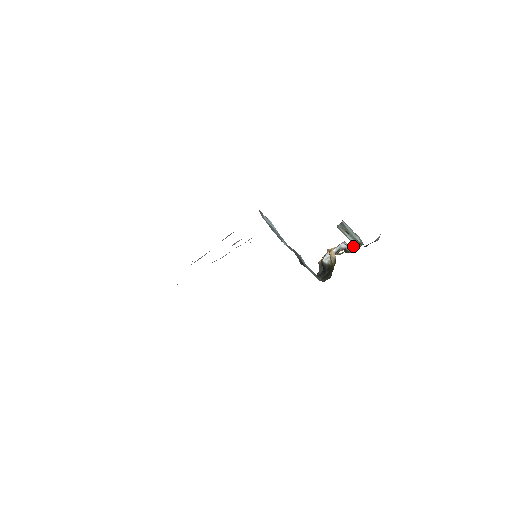
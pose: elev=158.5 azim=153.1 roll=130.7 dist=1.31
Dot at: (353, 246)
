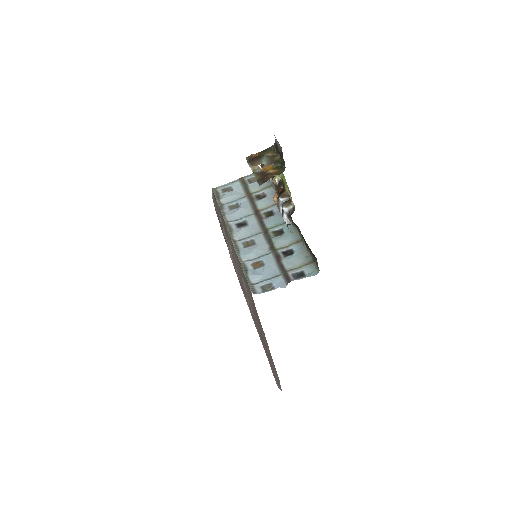
Dot at: occluded
